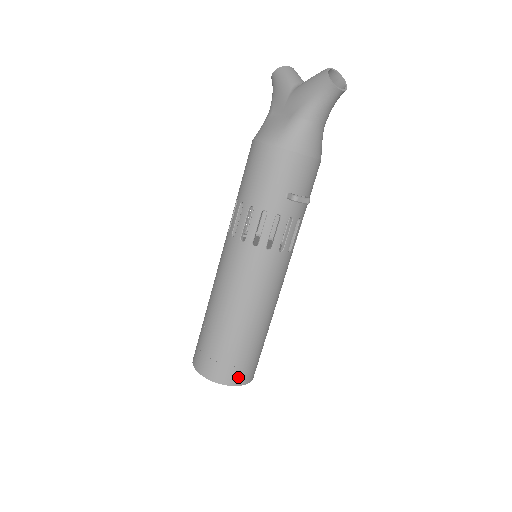
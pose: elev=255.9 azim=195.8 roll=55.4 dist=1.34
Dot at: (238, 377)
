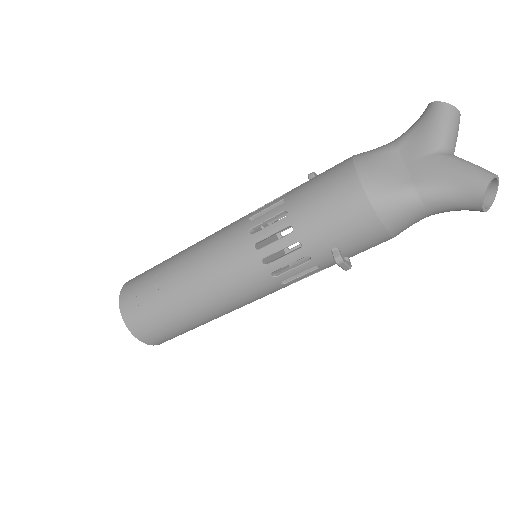
Dot at: (153, 339)
